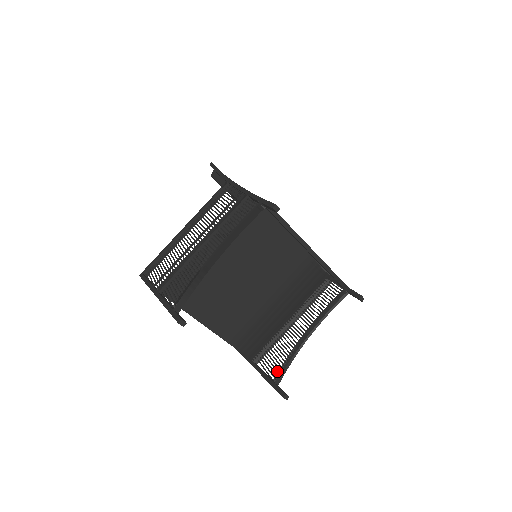
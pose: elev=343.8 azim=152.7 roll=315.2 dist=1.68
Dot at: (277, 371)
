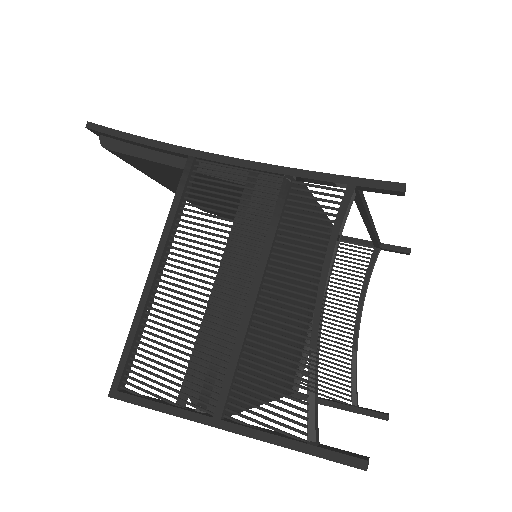
Dot at: (346, 390)
